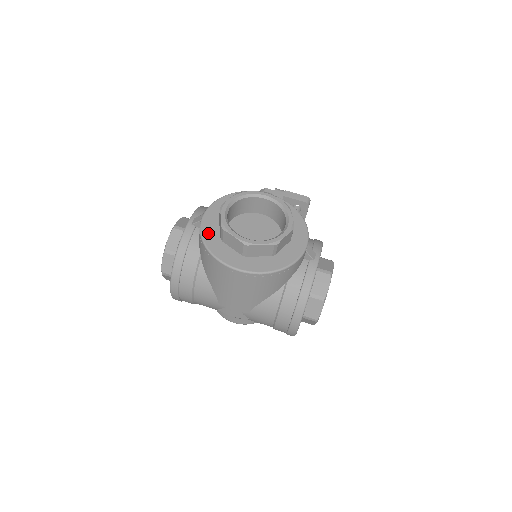
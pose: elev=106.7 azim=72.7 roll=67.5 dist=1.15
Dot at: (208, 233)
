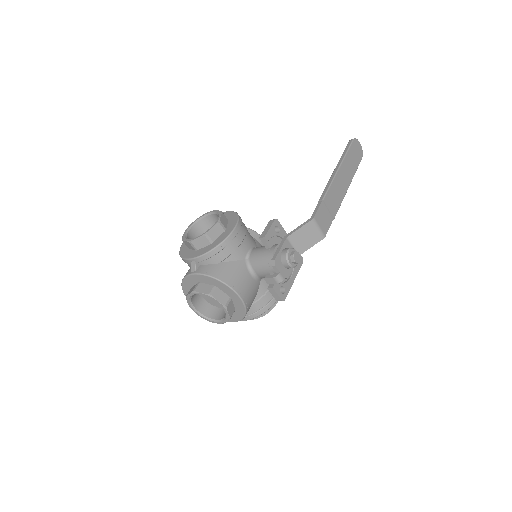
Dot at: (187, 282)
